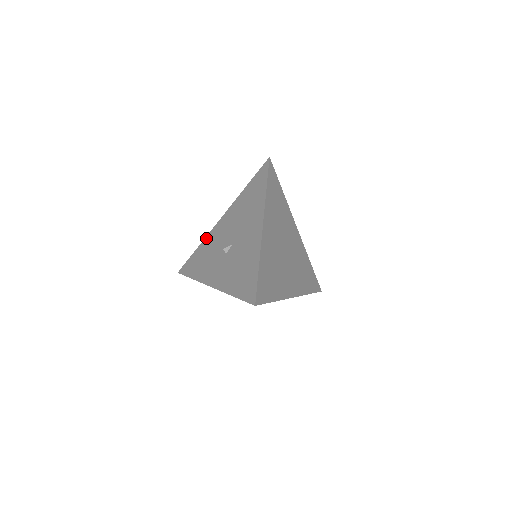
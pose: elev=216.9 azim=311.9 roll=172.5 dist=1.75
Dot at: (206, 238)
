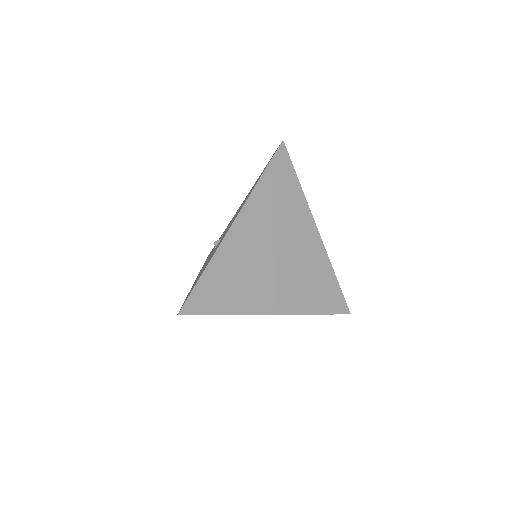
Dot at: occluded
